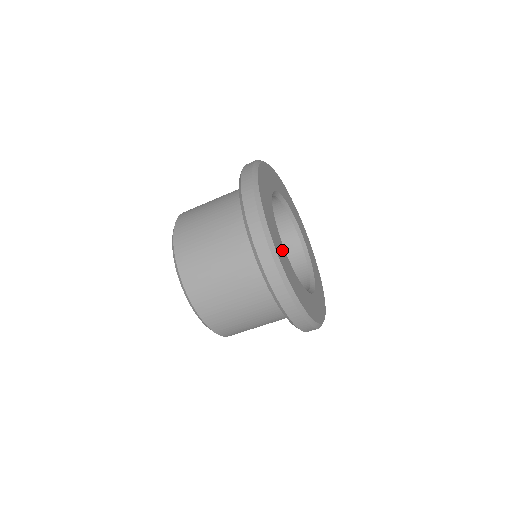
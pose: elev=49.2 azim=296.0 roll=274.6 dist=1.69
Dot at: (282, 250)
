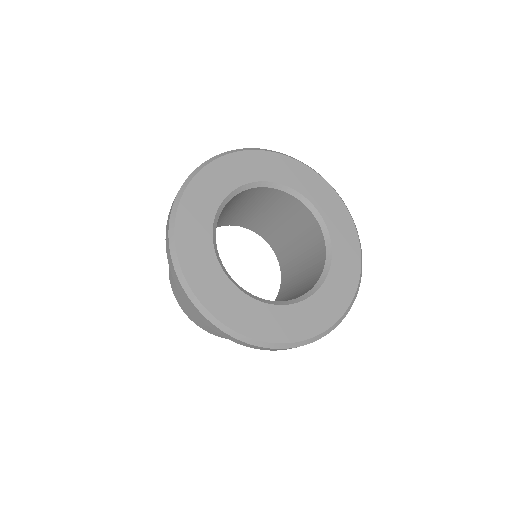
Dot at: (225, 291)
